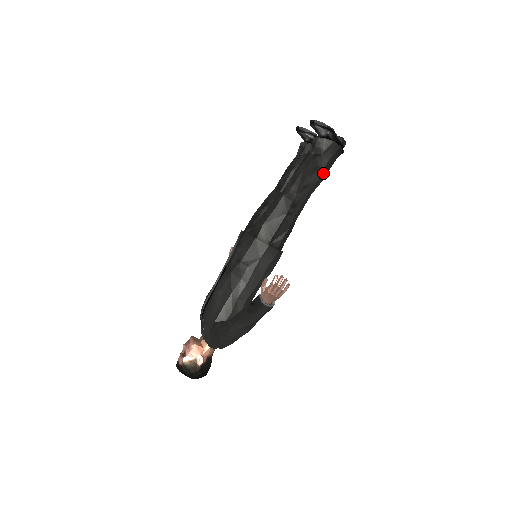
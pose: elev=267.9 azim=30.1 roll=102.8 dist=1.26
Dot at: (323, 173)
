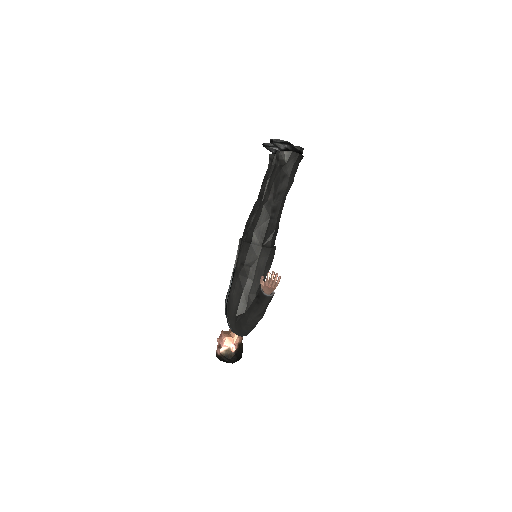
Dot at: (291, 178)
